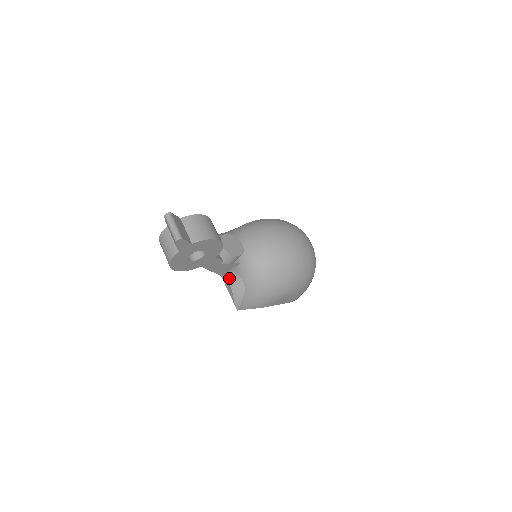
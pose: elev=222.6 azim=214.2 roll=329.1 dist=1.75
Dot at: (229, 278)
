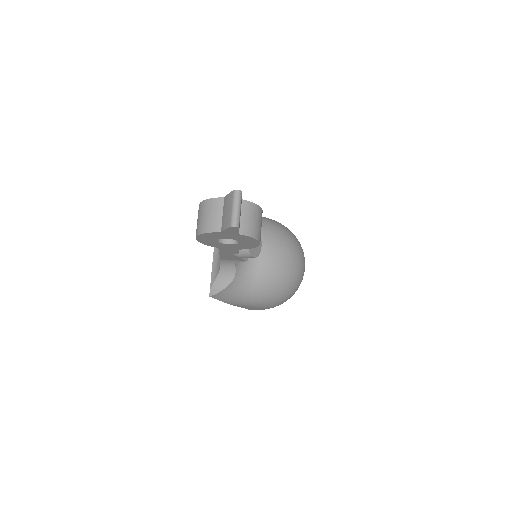
Dot at: (225, 265)
